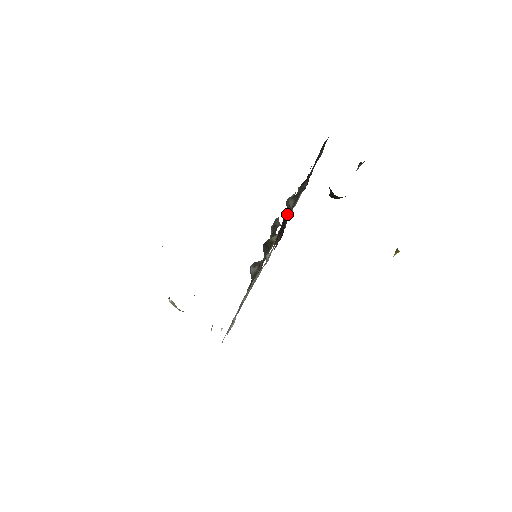
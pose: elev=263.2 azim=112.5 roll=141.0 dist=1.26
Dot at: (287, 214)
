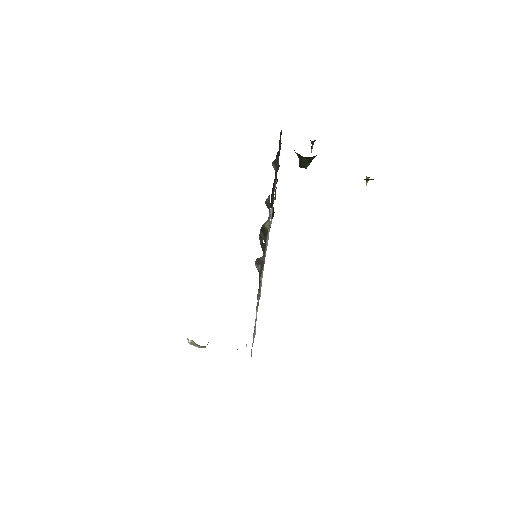
Dot at: (272, 193)
